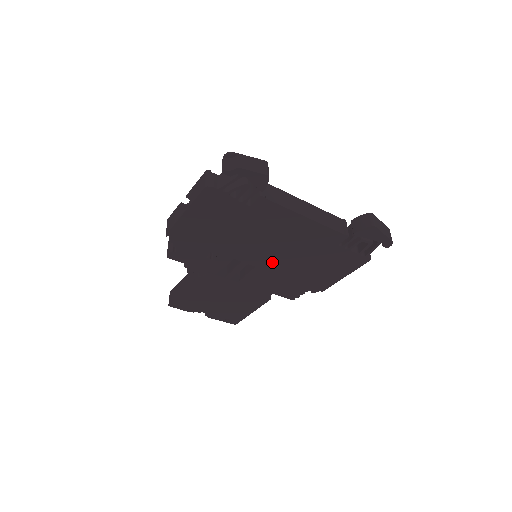
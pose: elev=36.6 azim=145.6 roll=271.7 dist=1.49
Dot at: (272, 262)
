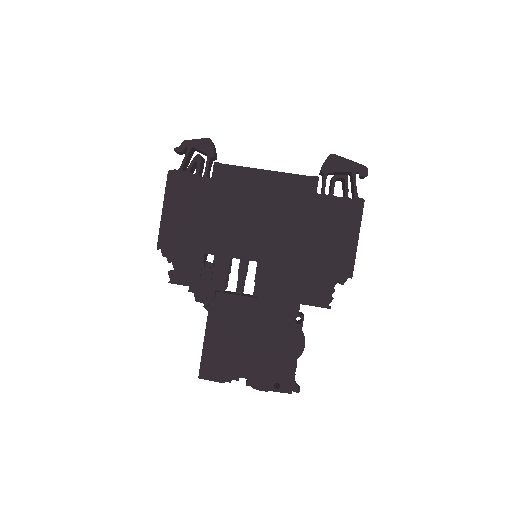
Dot at: (270, 247)
